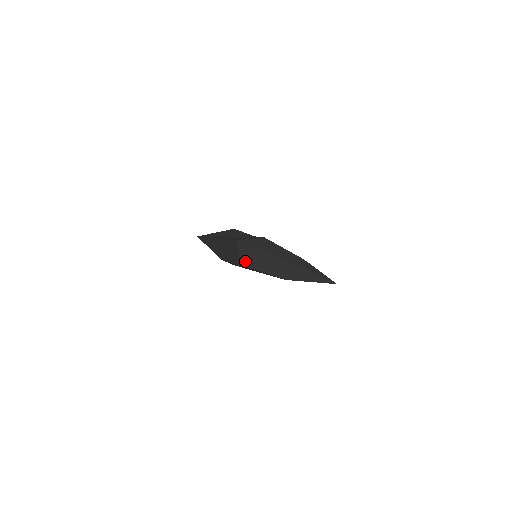
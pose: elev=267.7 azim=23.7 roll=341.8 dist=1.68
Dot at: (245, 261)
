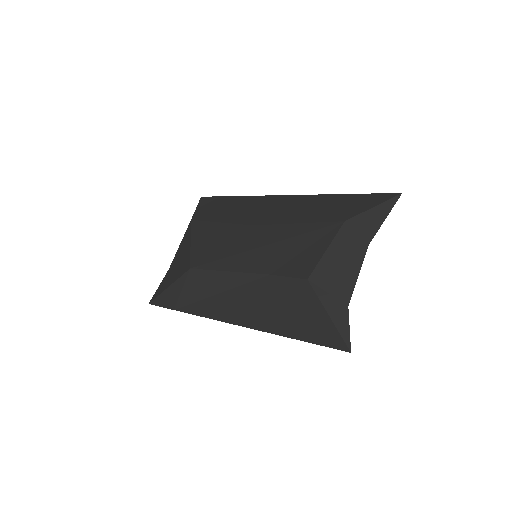
Dot at: occluded
